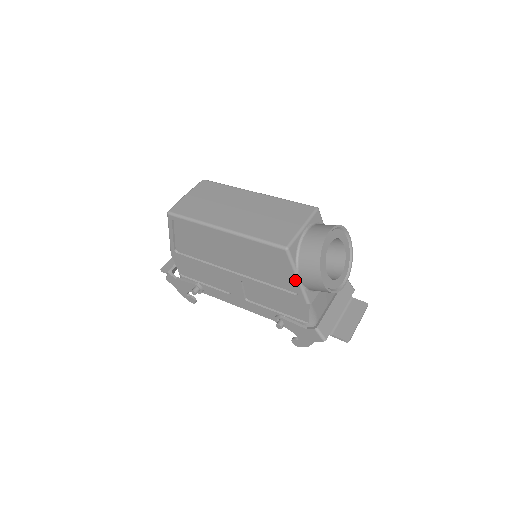
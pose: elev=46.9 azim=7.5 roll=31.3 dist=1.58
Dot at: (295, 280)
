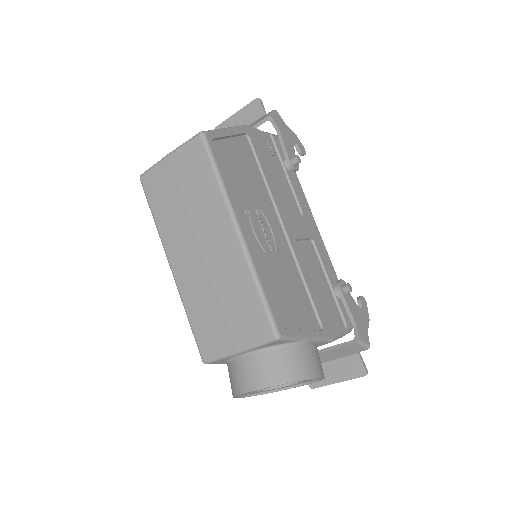
Dot at: occluded
